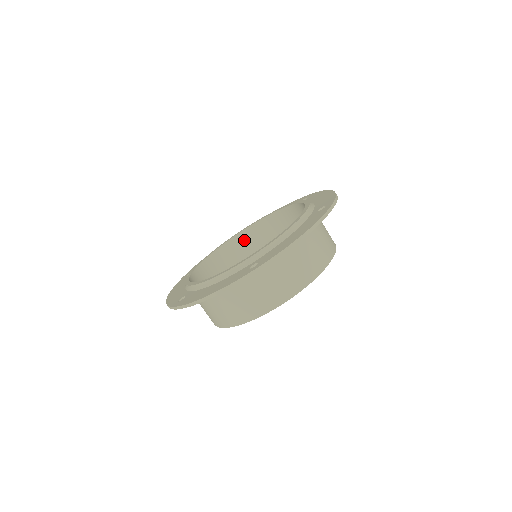
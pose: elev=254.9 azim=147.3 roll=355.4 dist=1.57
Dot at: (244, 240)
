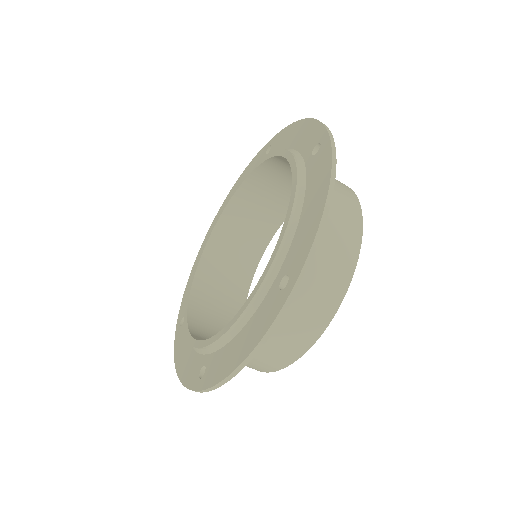
Dot at: (221, 240)
